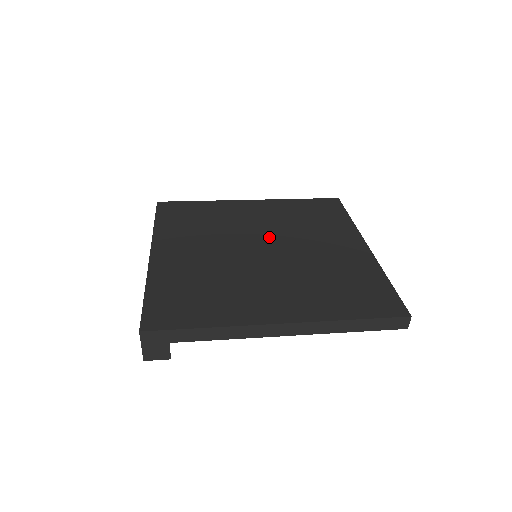
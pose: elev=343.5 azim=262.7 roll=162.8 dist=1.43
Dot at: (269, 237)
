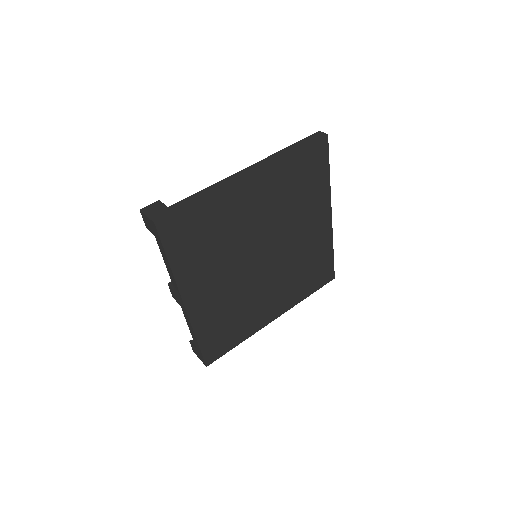
Dot at: (269, 238)
